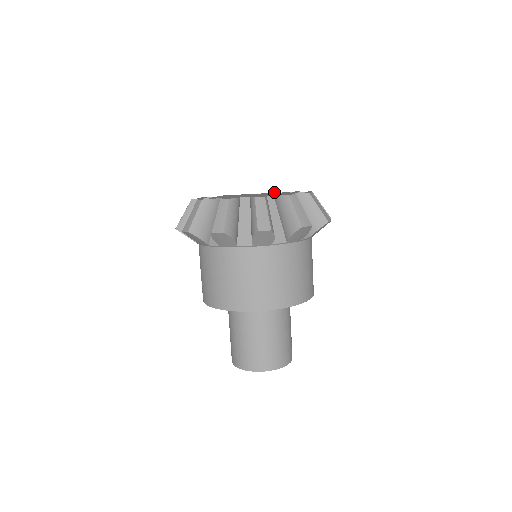
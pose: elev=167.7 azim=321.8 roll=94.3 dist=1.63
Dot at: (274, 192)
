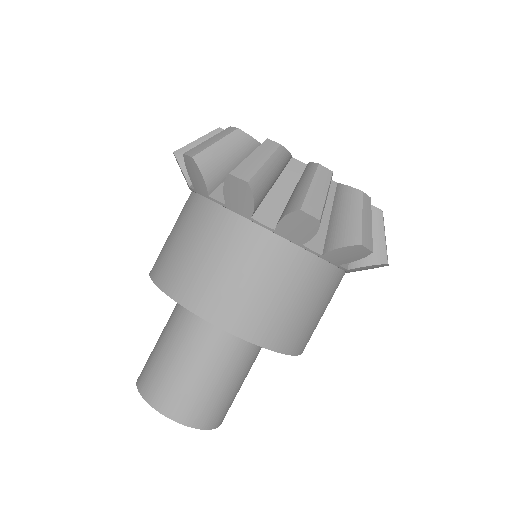
Dot at: occluded
